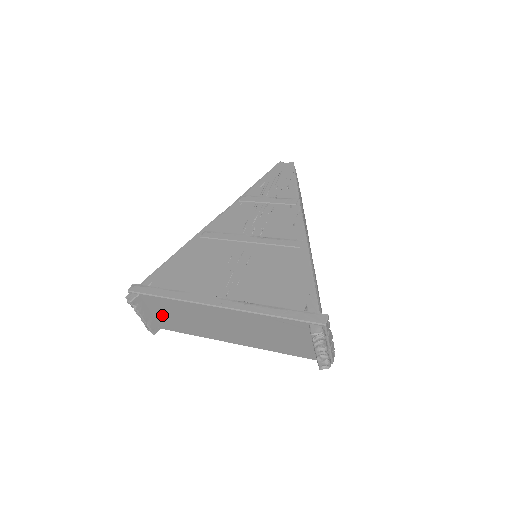
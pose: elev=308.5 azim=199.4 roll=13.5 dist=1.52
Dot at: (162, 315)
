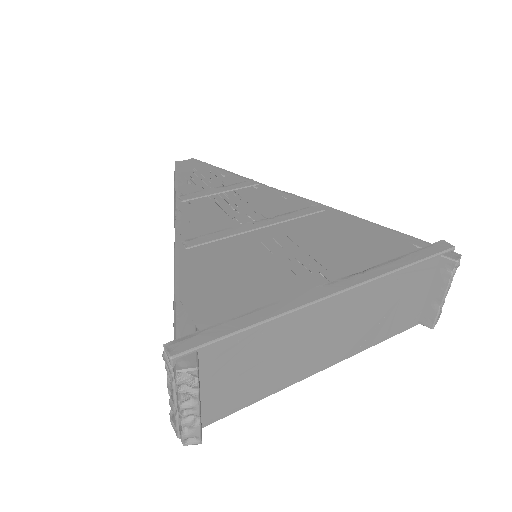
Dot at: (221, 385)
